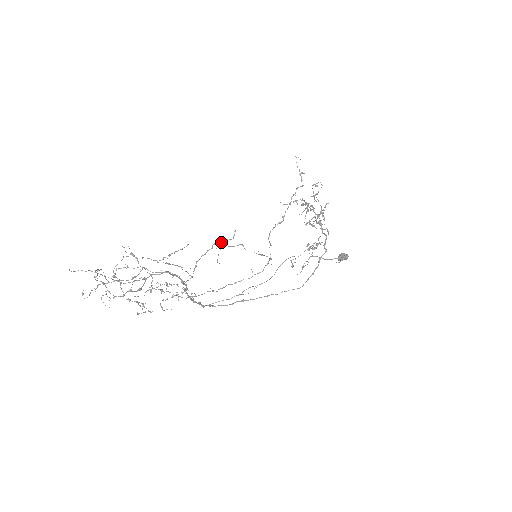
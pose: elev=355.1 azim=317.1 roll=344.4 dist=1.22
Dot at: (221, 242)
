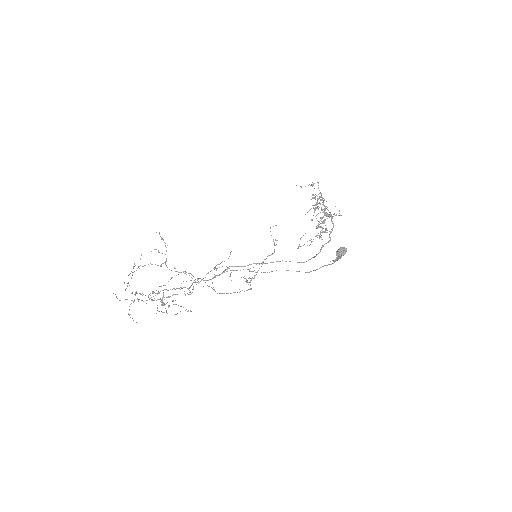
Dot at: (215, 268)
